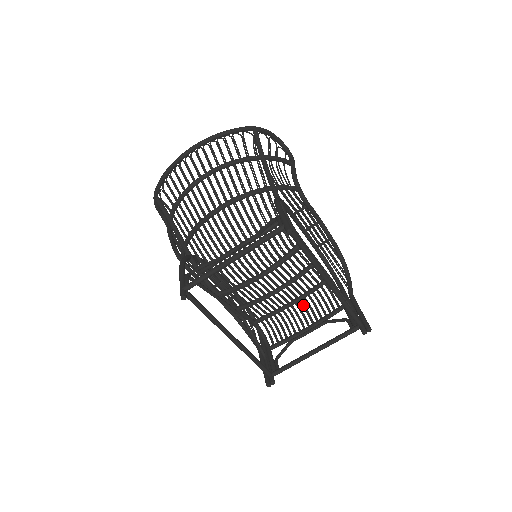
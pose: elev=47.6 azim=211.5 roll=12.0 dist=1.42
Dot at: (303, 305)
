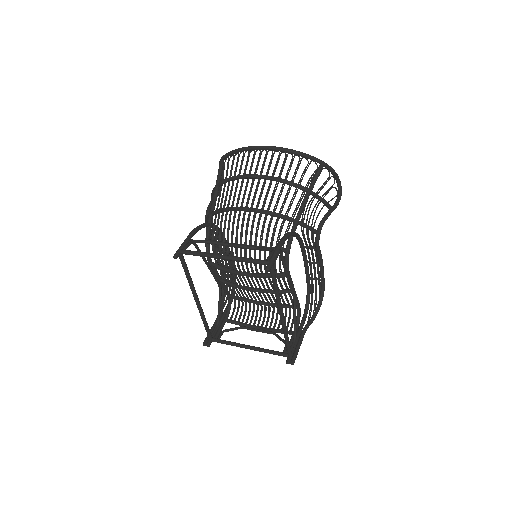
Dot at: (269, 310)
